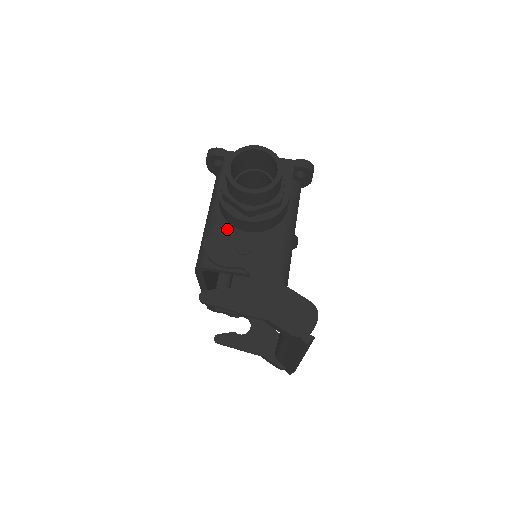
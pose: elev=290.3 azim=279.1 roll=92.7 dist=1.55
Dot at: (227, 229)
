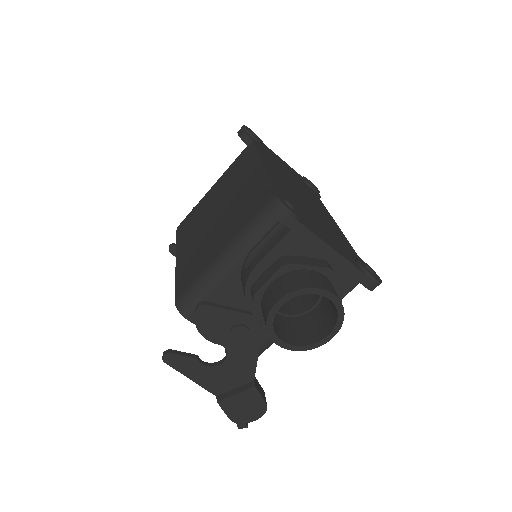
Dot at: (236, 291)
